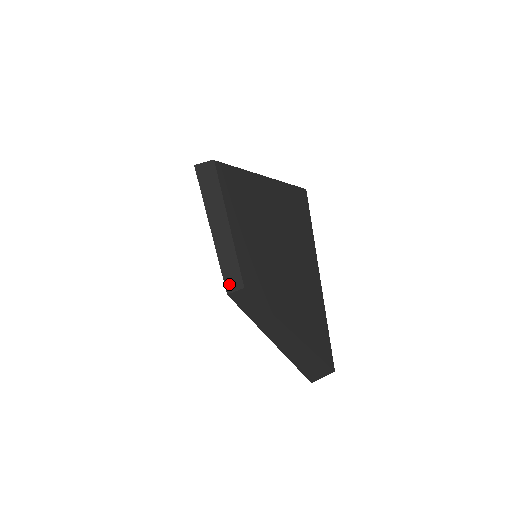
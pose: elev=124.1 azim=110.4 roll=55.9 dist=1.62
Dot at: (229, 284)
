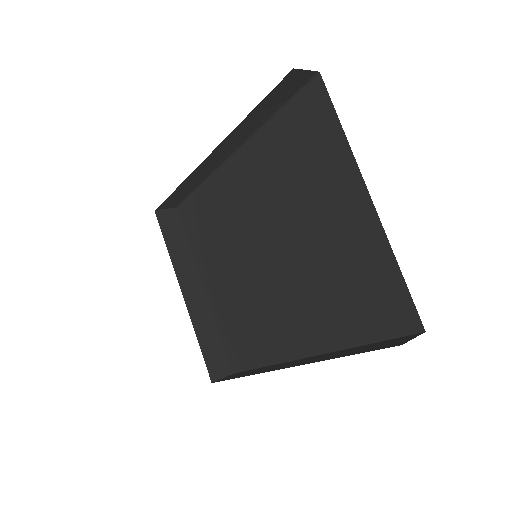
Dot at: (212, 367)
